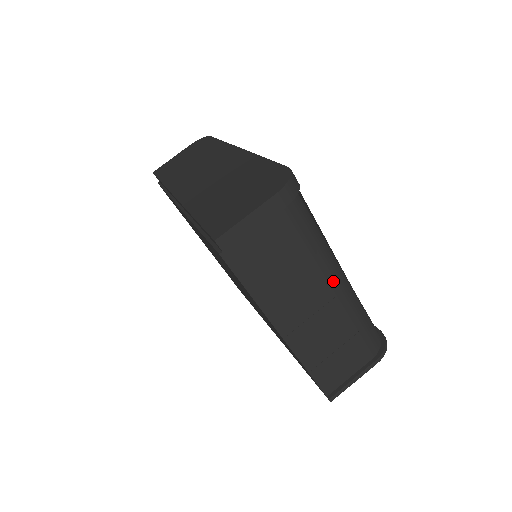
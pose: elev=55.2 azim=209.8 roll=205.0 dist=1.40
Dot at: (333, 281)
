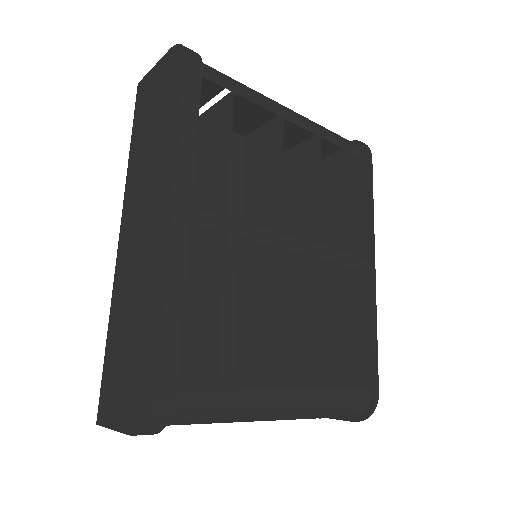
Dot at: (265, 420)
